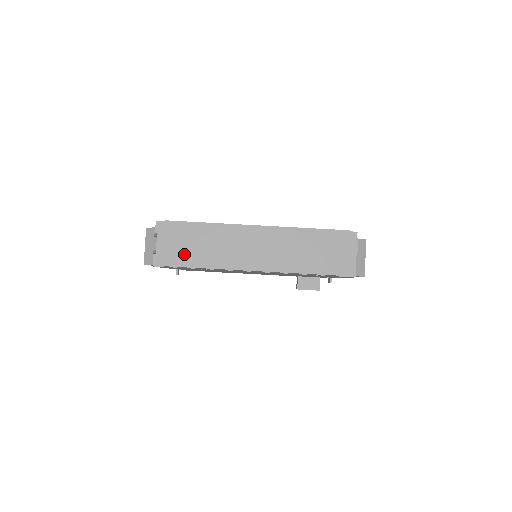
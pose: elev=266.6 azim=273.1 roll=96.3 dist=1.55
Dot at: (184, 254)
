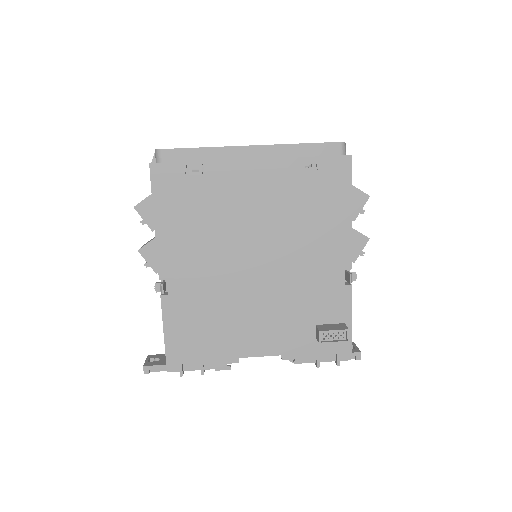
Dot at: occluded
